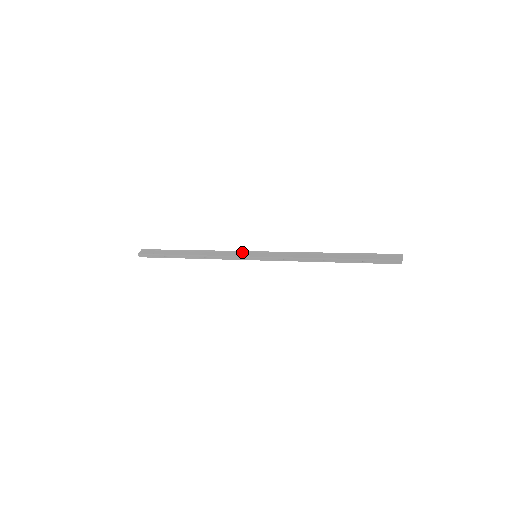
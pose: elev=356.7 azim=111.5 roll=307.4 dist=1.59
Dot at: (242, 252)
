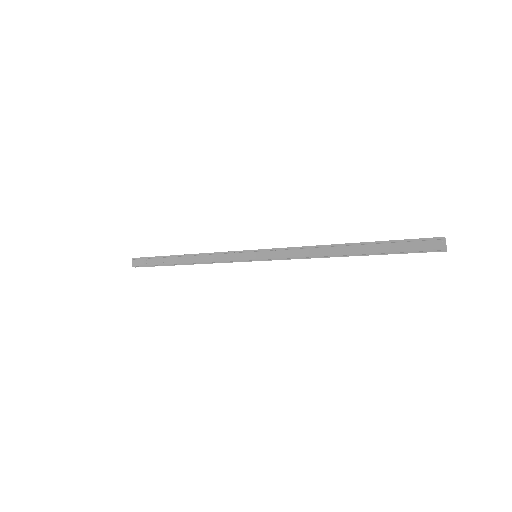
Dot at: (238, 252)
